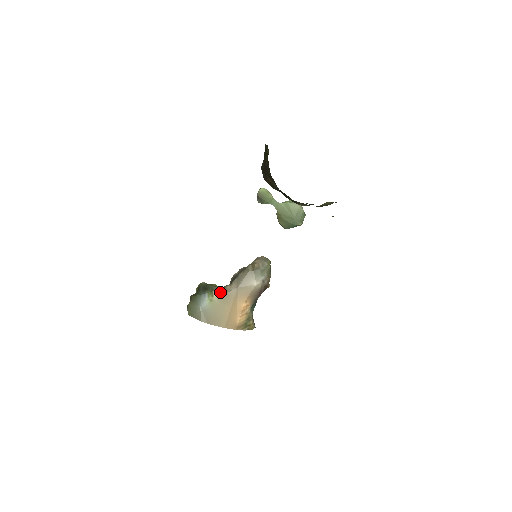
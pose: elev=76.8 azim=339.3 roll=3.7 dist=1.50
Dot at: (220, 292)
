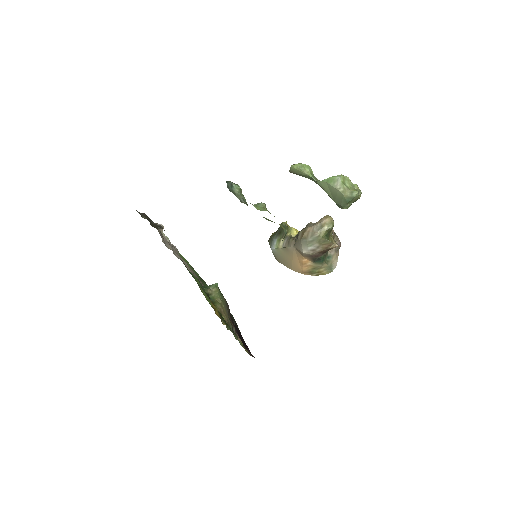
Dot at: (285, 243)
